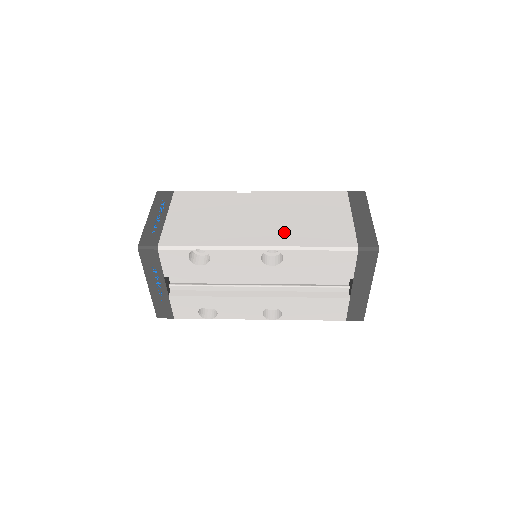
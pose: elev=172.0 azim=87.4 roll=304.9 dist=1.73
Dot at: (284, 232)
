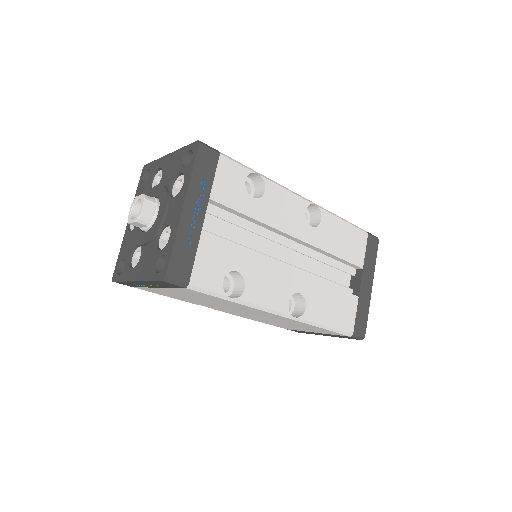
Dot at: occluded
